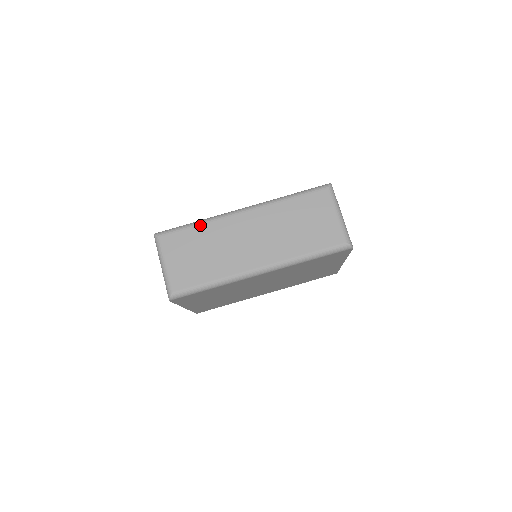
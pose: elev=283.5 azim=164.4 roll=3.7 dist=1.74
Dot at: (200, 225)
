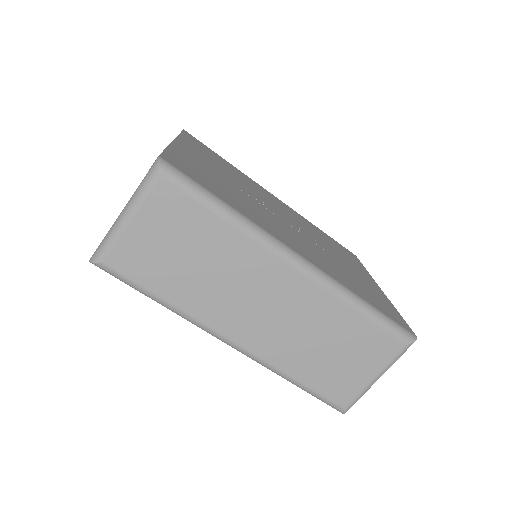
Dot at: (229, 223)
